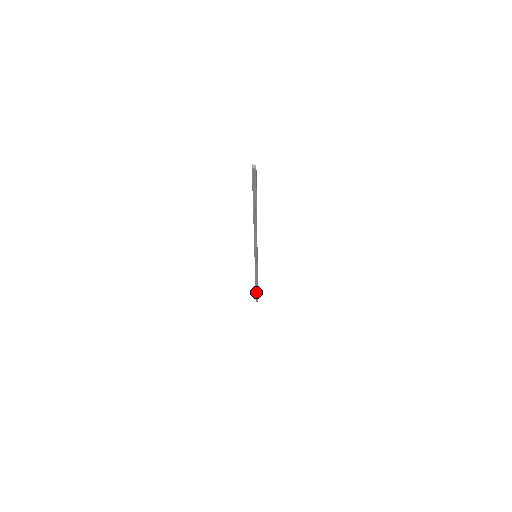
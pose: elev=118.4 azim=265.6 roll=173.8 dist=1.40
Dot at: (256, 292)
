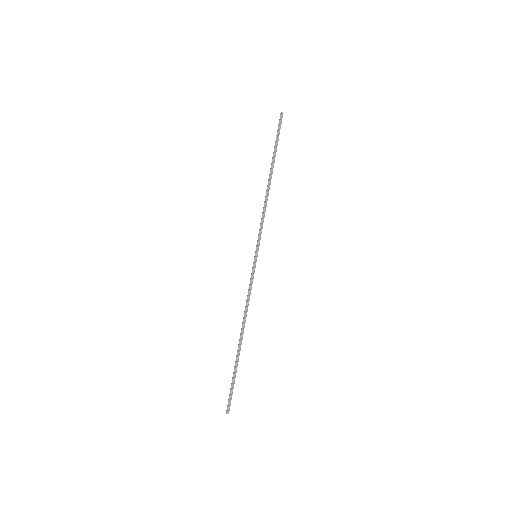
Dot at: (275, 149)
